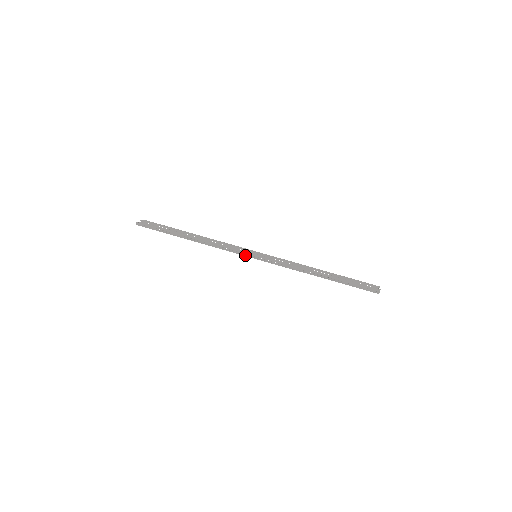
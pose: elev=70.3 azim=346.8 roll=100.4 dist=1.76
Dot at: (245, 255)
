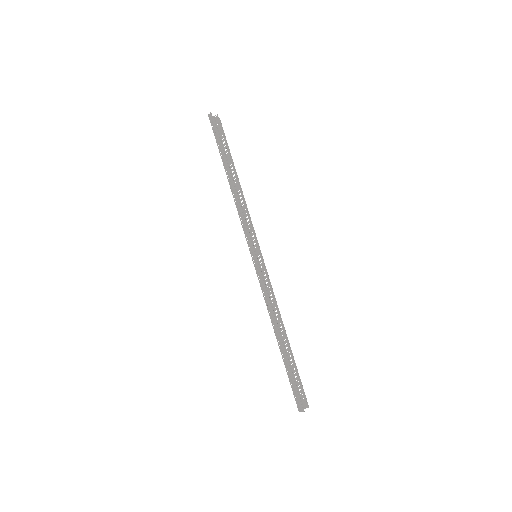
Dot at: (249, 244)
